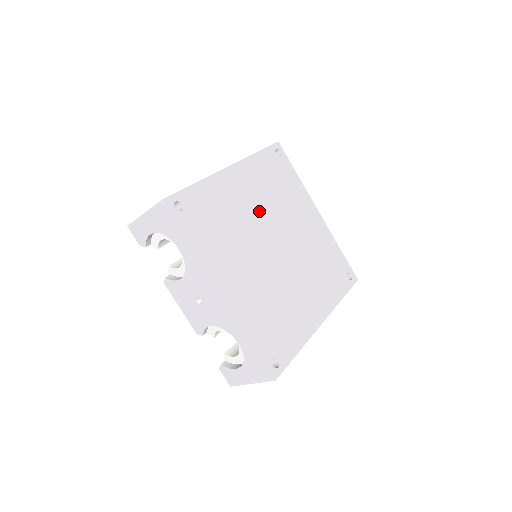
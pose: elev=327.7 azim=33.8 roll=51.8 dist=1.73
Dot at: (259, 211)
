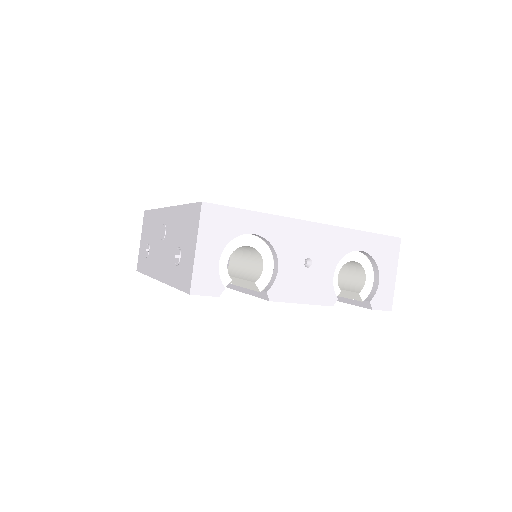
Dot at: occluded
